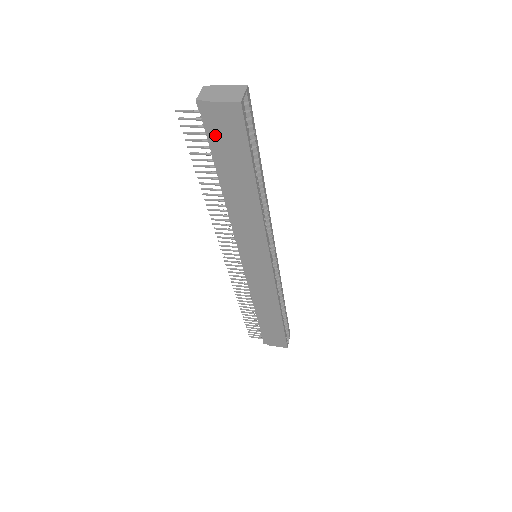
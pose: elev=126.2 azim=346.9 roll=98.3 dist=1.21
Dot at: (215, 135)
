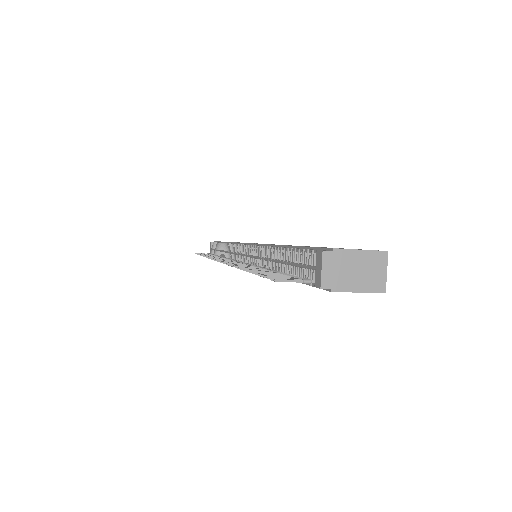
Dot at: occluded
